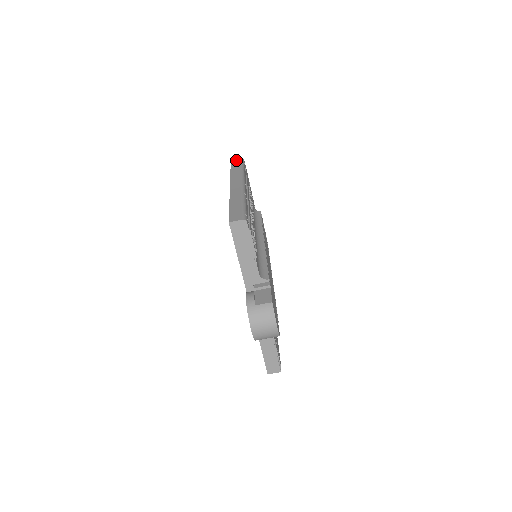
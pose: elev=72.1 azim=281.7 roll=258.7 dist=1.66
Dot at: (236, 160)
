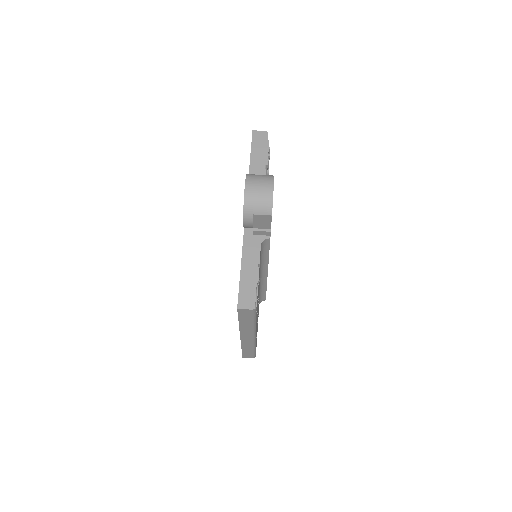
Dot at: occluded
